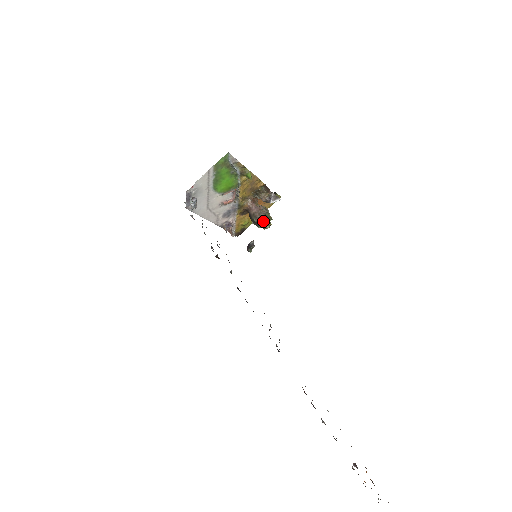
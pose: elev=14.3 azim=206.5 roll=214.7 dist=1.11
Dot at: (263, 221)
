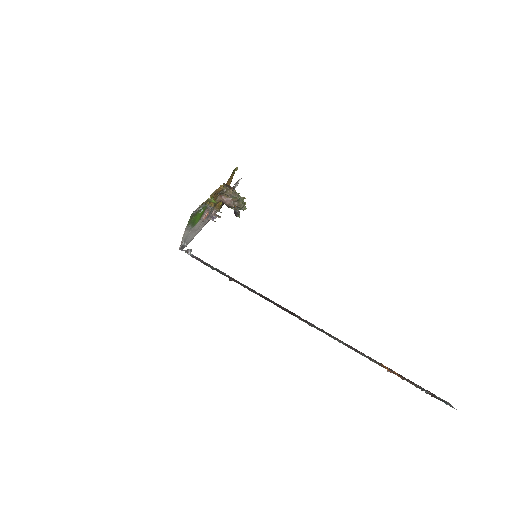
Dot at: (239, 207)
